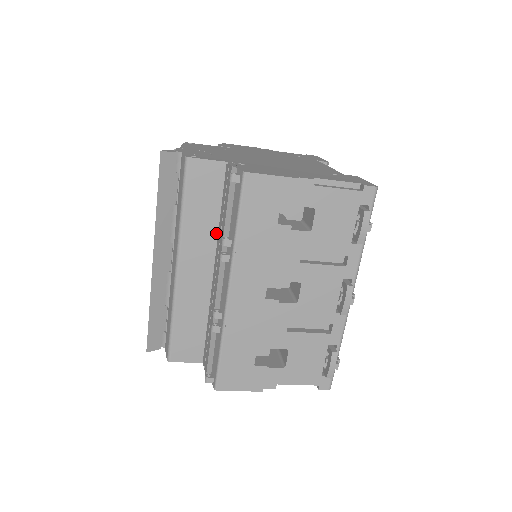
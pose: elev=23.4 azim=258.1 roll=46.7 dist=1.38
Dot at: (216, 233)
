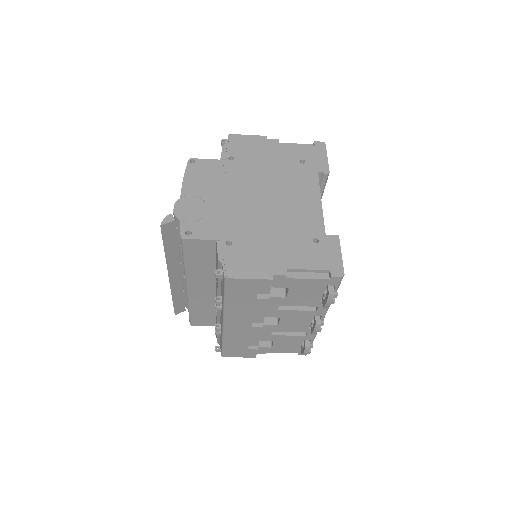
Dot at: (214, 274)
